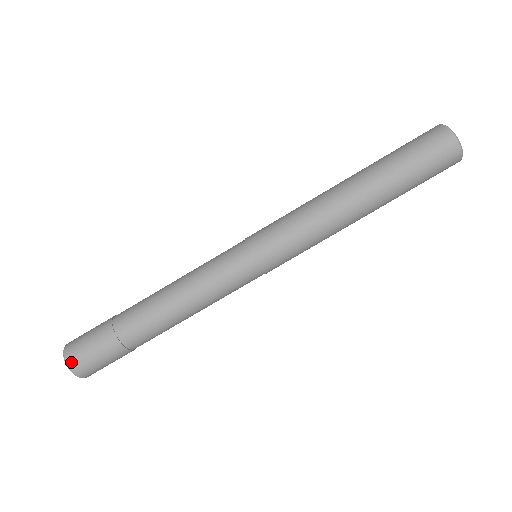
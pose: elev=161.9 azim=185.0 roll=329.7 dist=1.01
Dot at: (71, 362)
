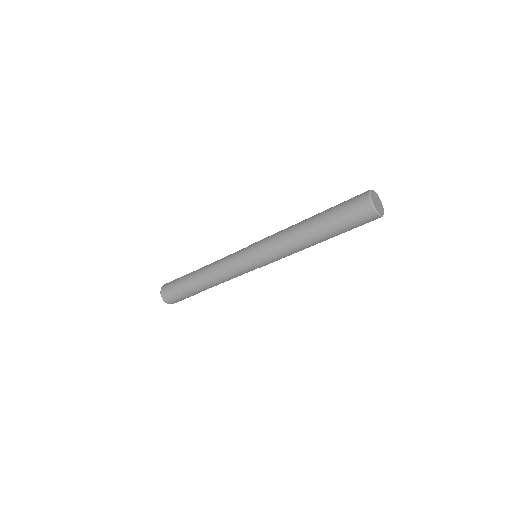
Dot at: (170, 303)
